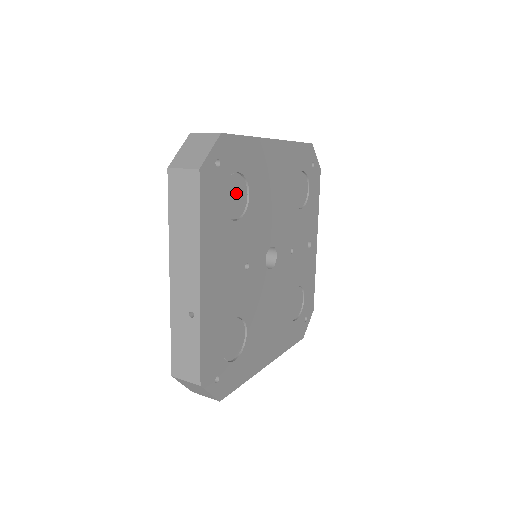
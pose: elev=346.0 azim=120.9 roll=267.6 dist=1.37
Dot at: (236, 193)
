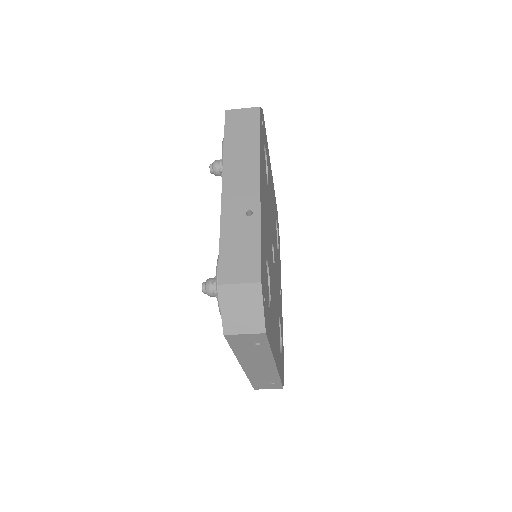
Dot at: (264, 163)
